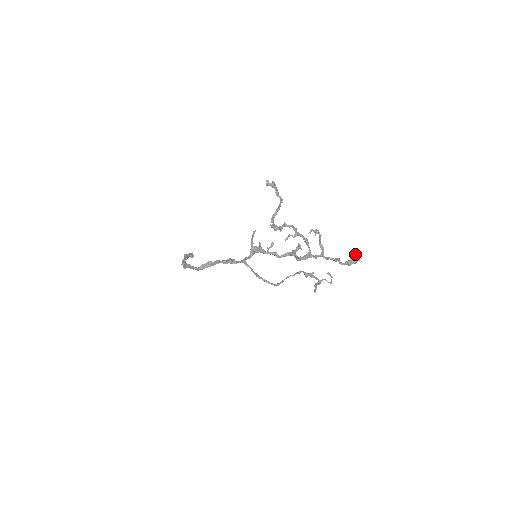
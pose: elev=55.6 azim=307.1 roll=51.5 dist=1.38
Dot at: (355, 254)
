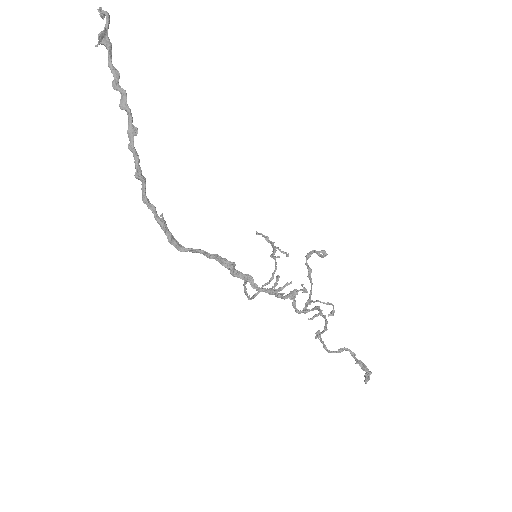
Dot at: occluded
